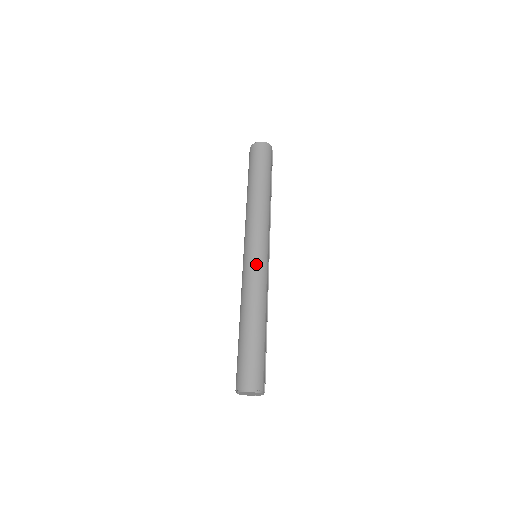
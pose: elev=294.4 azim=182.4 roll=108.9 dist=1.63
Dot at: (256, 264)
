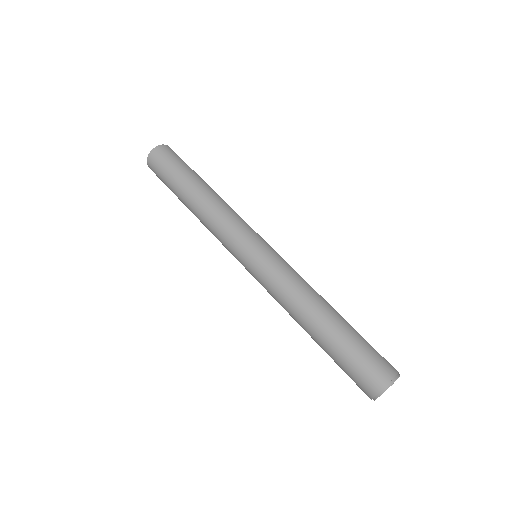
Dot at: (269, 260)
